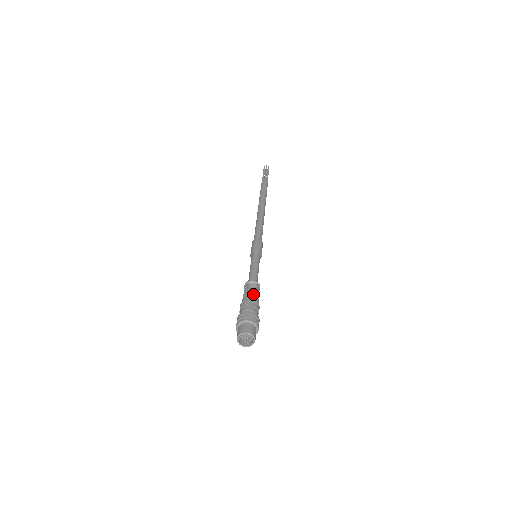
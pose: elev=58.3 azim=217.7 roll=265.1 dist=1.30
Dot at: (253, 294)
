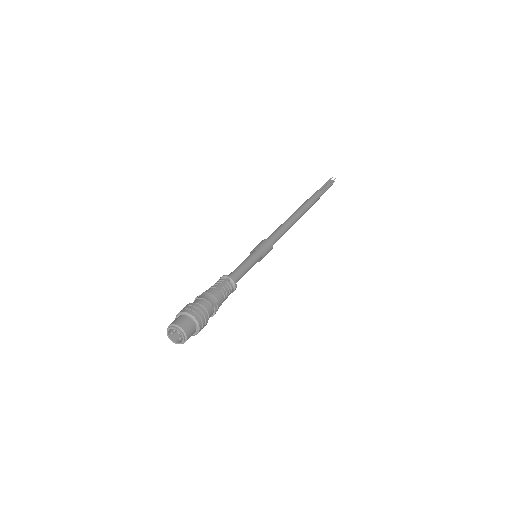
Dot at: (212, 288)
